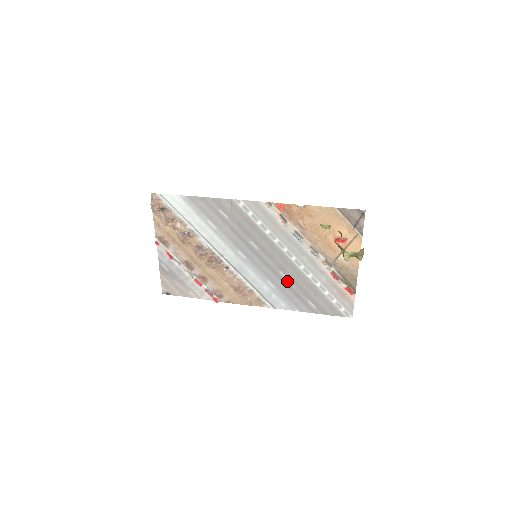
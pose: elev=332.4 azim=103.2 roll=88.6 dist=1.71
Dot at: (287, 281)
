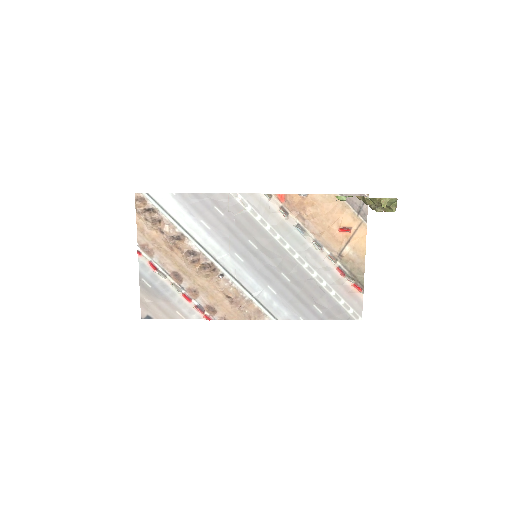
Dot at: (290, 284)
